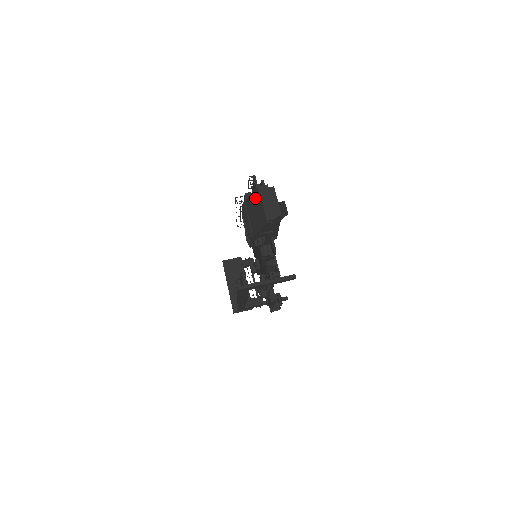
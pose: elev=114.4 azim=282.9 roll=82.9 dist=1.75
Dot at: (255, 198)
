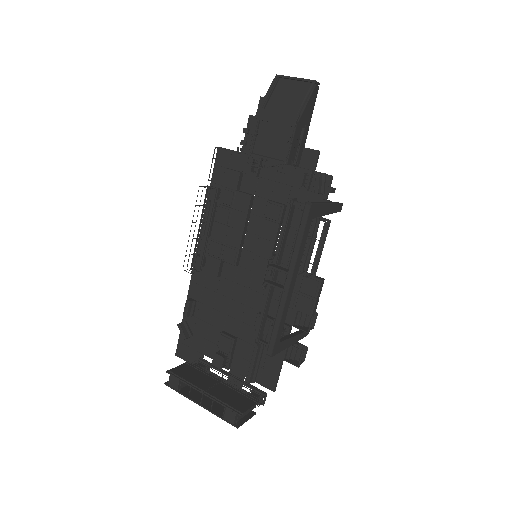
Dot at: (275, 92)
